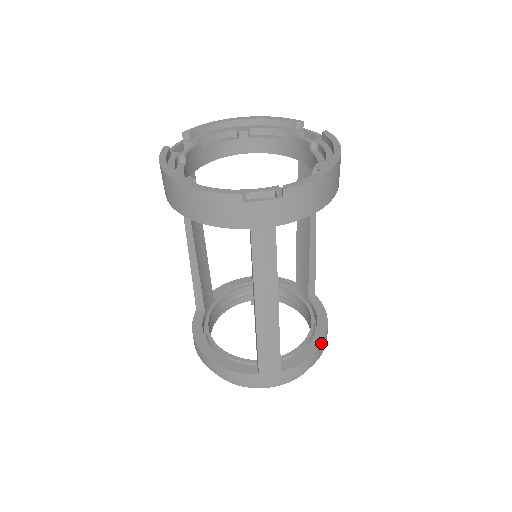
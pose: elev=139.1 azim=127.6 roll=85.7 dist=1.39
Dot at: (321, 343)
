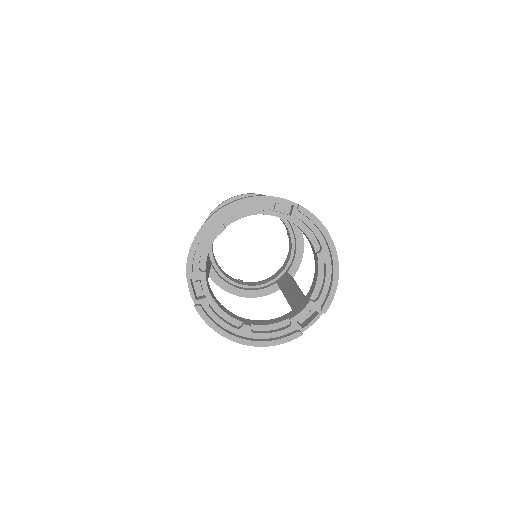
Dot at: (303, 241)
